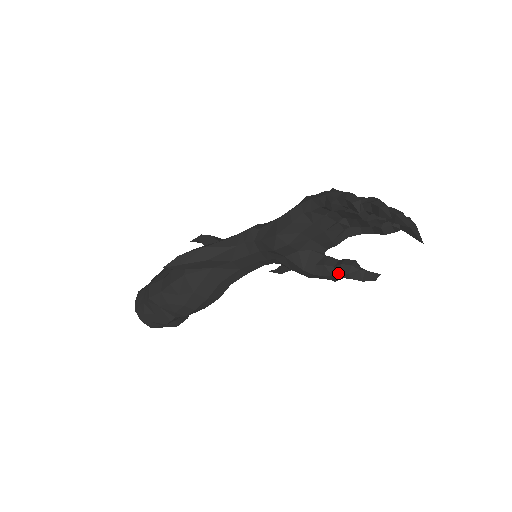
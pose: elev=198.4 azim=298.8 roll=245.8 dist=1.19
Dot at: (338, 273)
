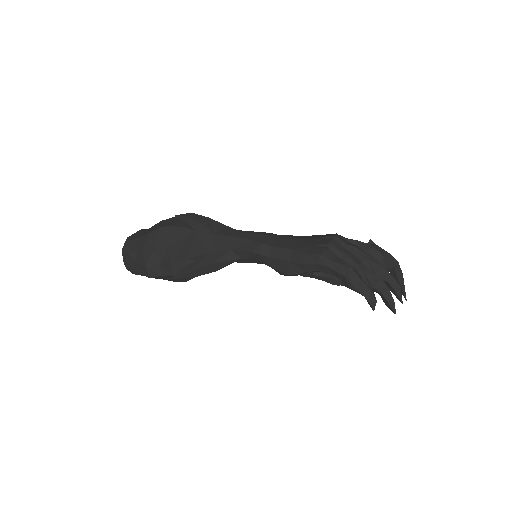
Dot at: occluded
